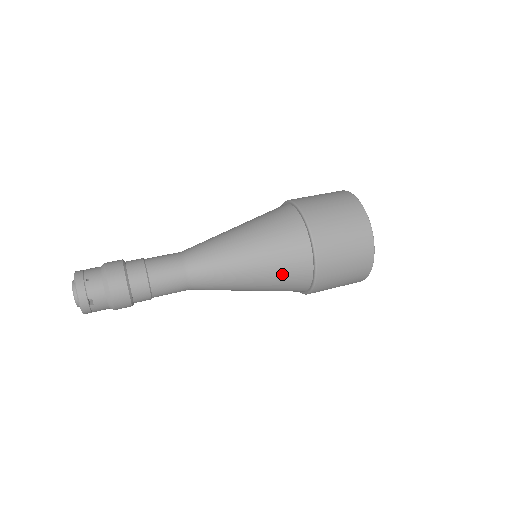
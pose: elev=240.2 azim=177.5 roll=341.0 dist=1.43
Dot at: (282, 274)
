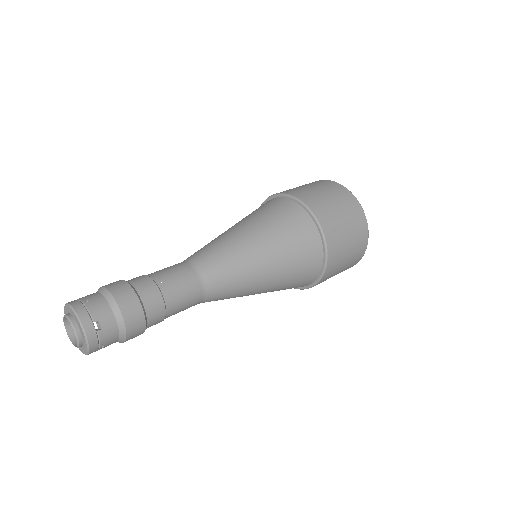
Dot at: (294, 251)
